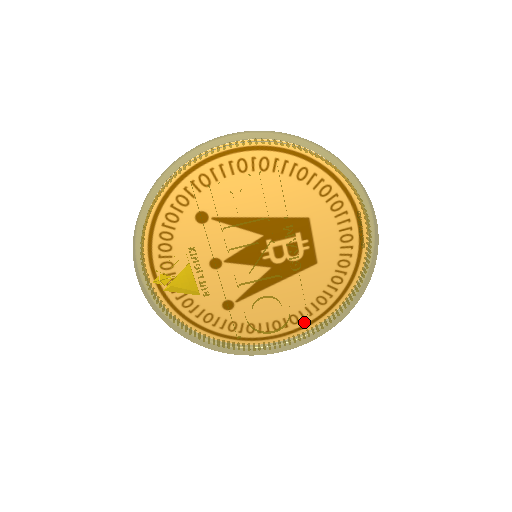
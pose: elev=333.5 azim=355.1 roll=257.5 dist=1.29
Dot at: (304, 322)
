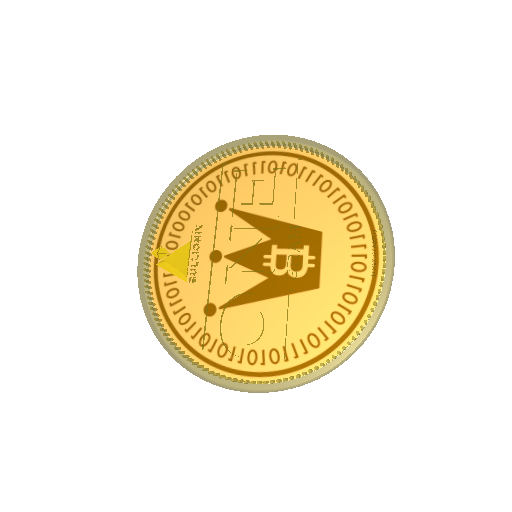
Dot at: (285, 365)
